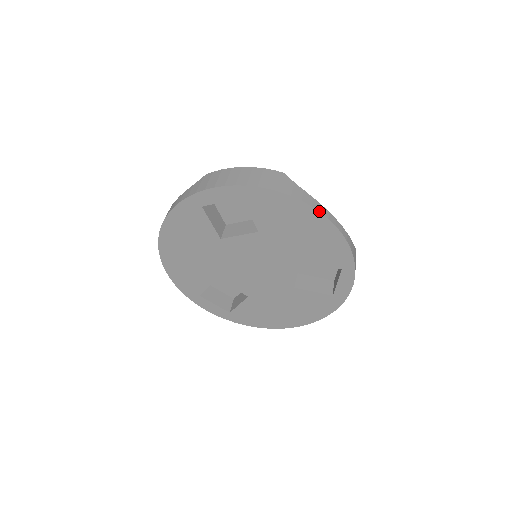
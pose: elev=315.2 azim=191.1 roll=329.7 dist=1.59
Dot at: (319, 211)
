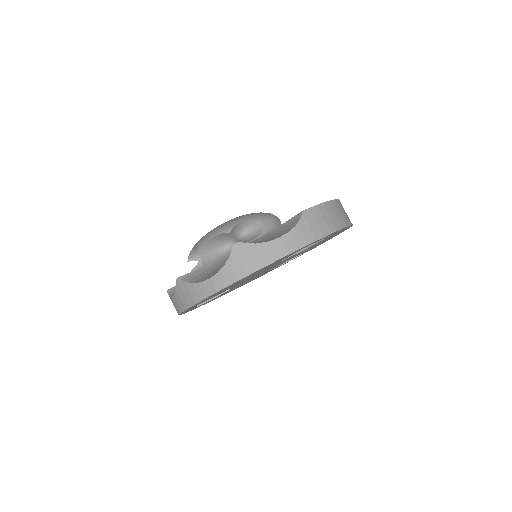
Dot at: (348, 228)
